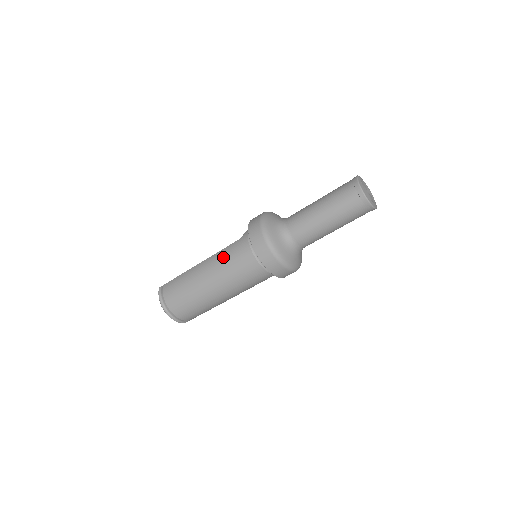
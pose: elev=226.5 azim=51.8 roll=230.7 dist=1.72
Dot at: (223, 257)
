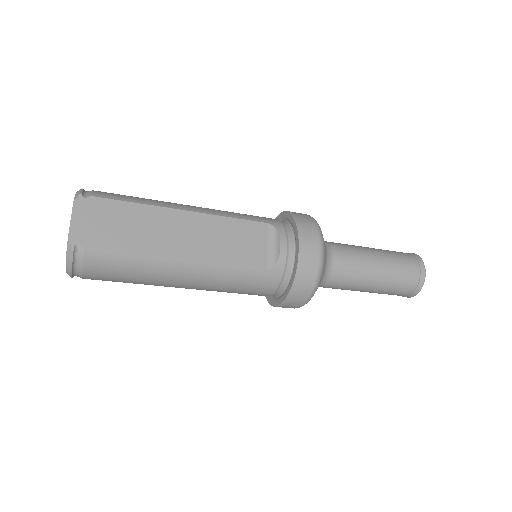
Dot at: (231, 281)
